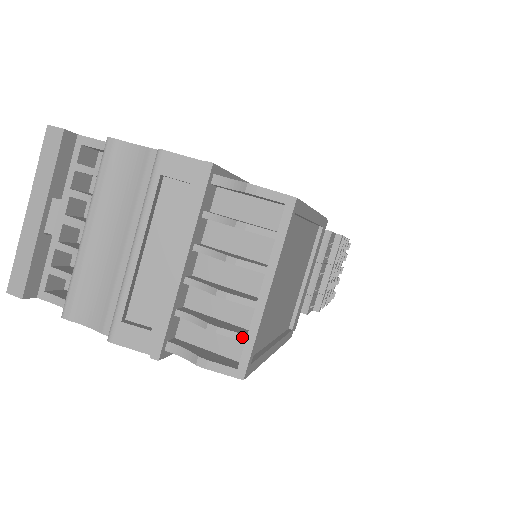
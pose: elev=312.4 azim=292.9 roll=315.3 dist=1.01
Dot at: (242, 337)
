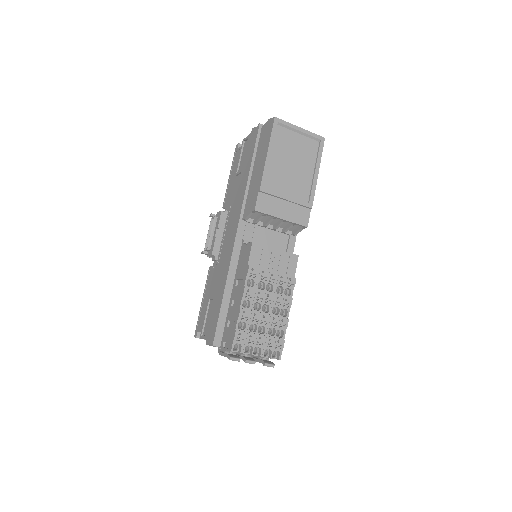
Dot at: (284, 122)
